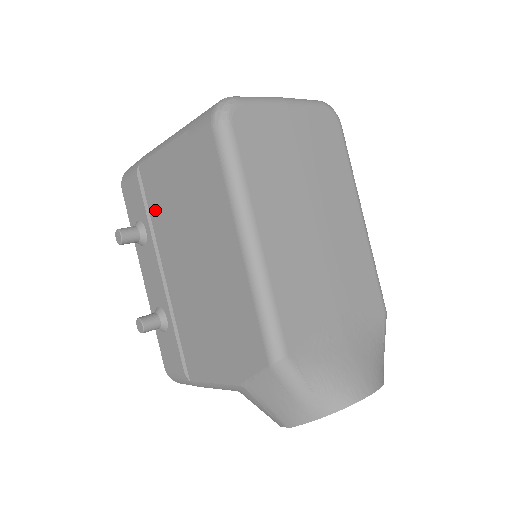
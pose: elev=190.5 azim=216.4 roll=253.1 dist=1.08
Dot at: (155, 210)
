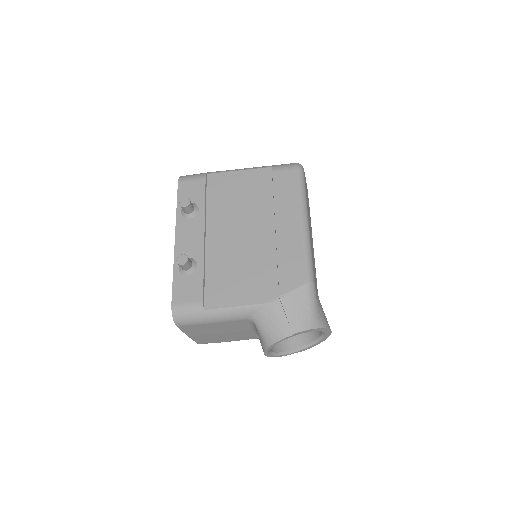
Dot at: (215, 200)
